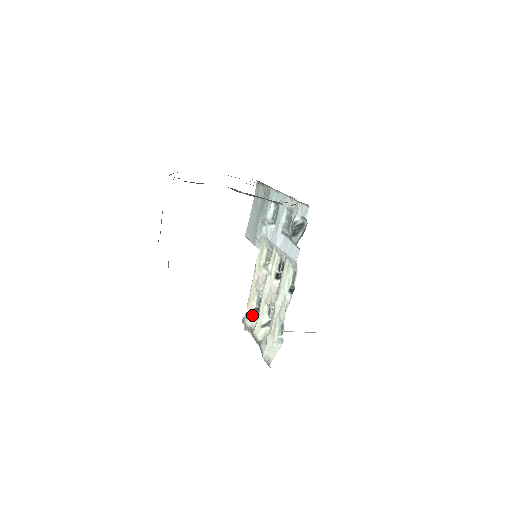
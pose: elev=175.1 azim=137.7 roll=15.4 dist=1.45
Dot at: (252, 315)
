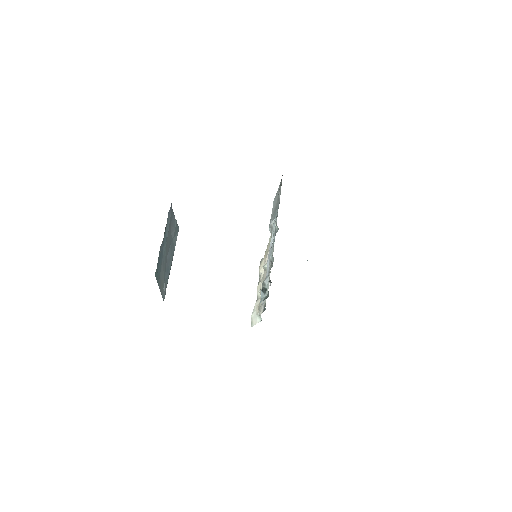
Dot at: occluded
